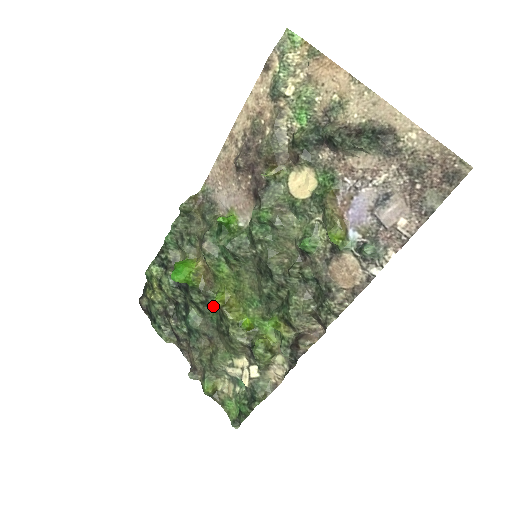
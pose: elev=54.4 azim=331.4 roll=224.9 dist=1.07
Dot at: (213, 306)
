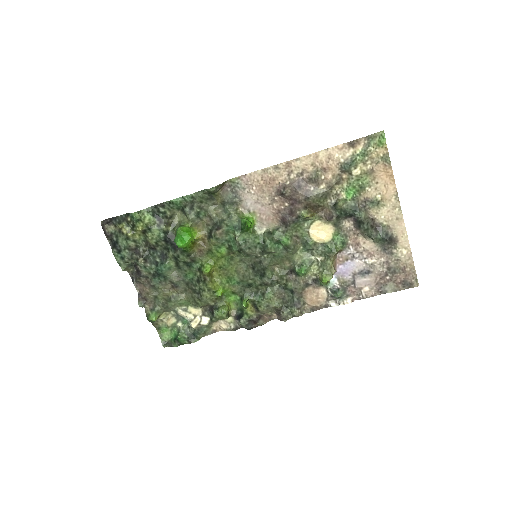
Dot at: (194, 269)
